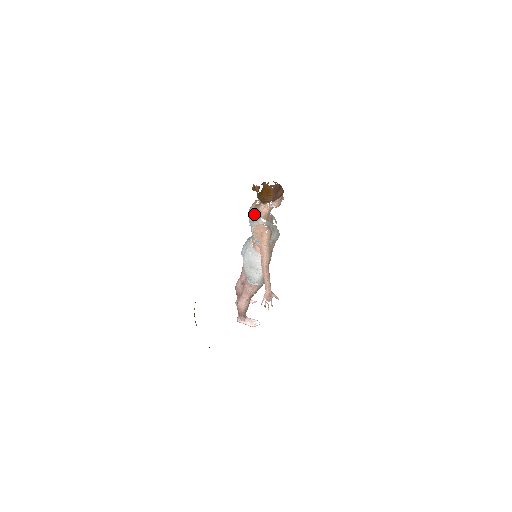
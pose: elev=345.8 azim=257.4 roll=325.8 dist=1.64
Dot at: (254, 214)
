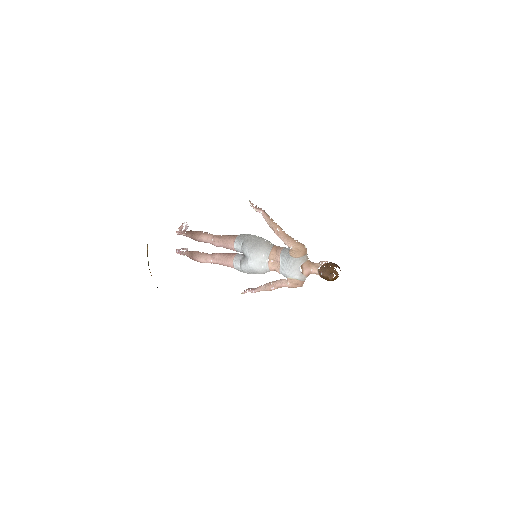
Dot at: occluded
